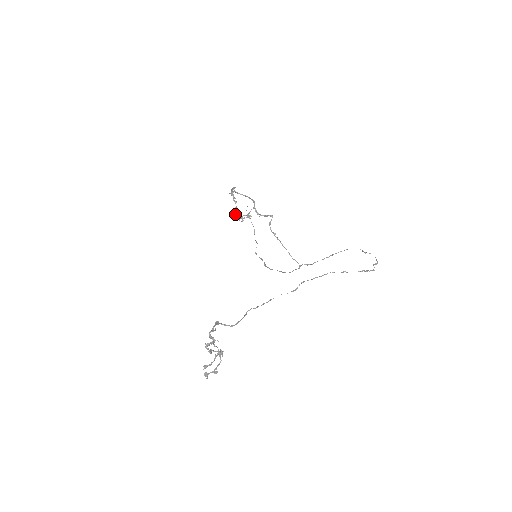
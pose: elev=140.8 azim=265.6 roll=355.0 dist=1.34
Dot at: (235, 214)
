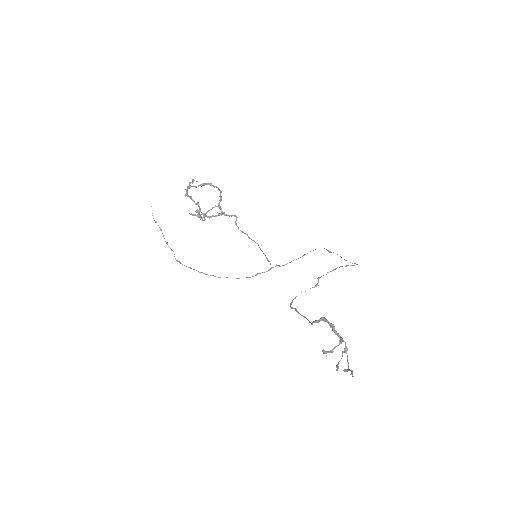
Dot at: (200, 211)
